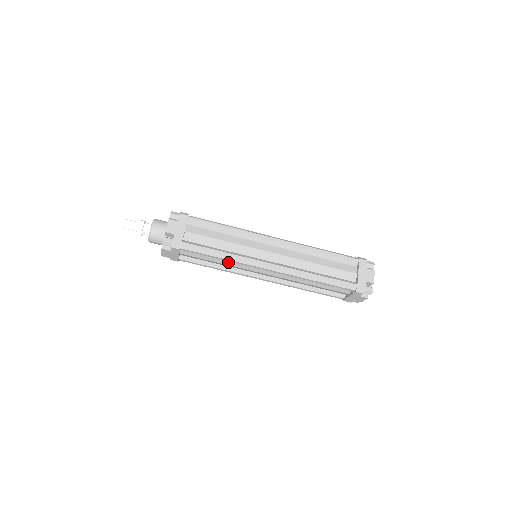
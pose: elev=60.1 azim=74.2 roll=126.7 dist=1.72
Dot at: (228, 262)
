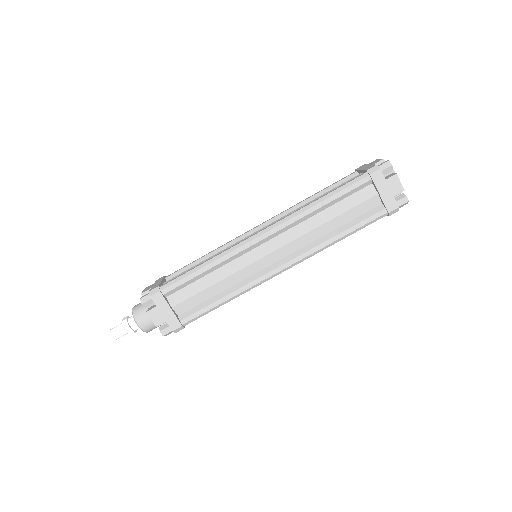
Dot at: (223, 273)
